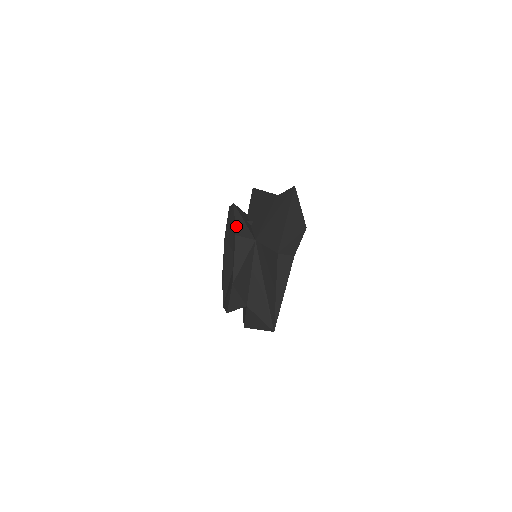
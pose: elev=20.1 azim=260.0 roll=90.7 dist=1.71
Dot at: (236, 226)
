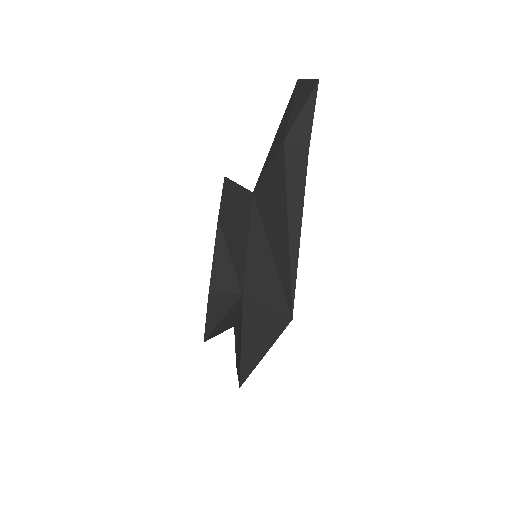
Dot at: occluded
